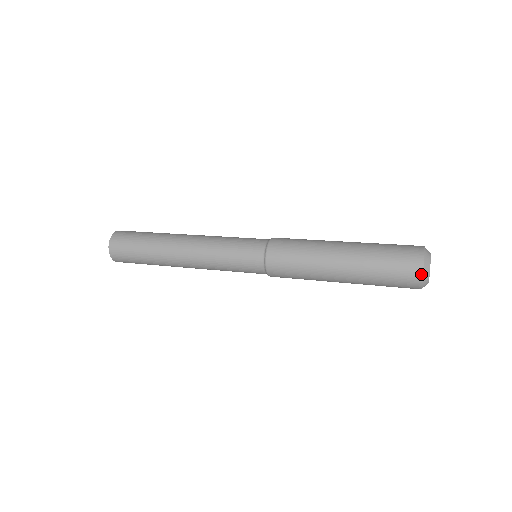
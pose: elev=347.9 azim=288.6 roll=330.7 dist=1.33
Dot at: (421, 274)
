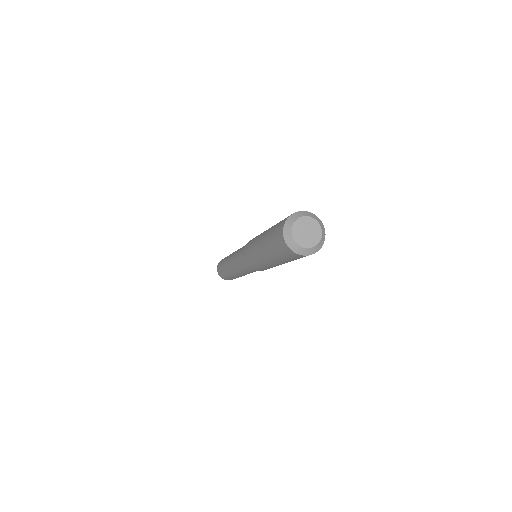
Dot at: (291, 251)
